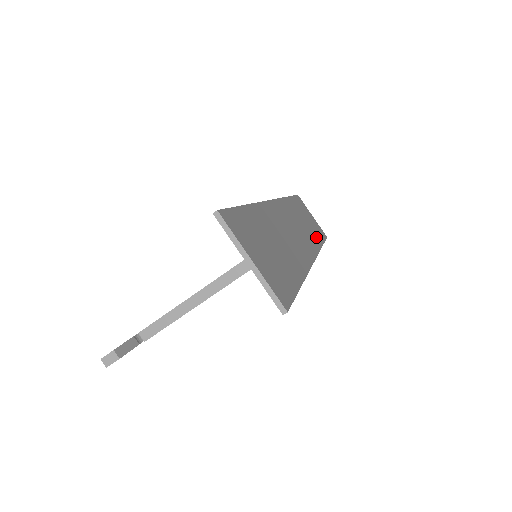
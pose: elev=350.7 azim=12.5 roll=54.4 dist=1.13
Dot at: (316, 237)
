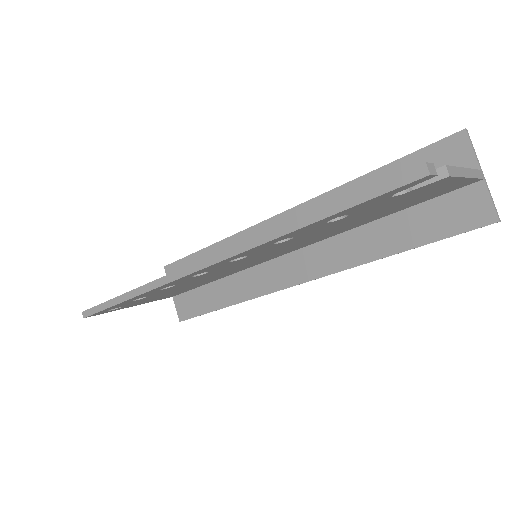
Dot at: (229, 294)
